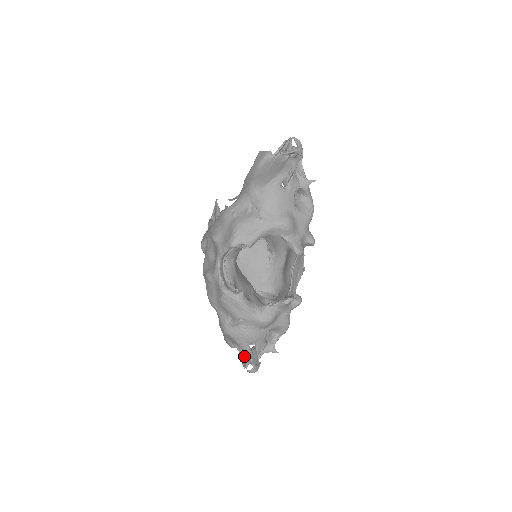
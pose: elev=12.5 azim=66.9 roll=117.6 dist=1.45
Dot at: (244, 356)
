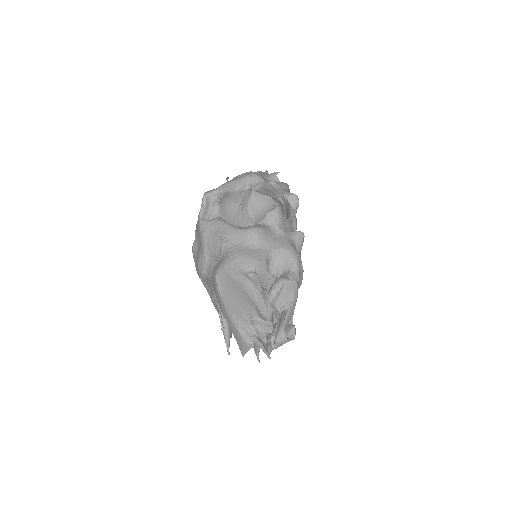
Dot at: (262, 334)
